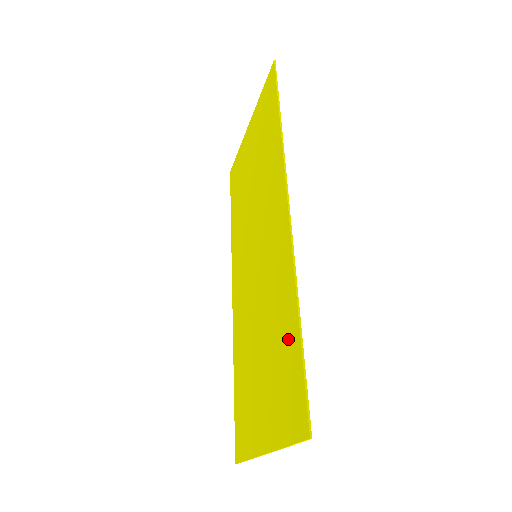
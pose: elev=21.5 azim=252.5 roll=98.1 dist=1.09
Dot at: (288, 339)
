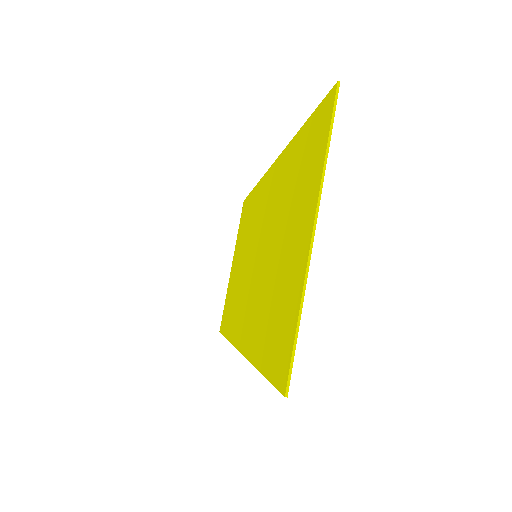
Dot at: (297, 154)
